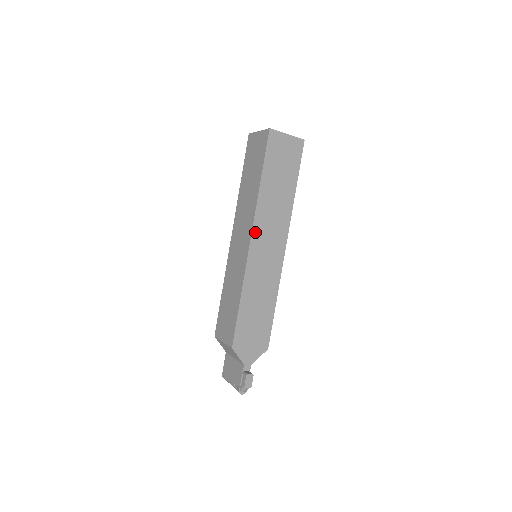
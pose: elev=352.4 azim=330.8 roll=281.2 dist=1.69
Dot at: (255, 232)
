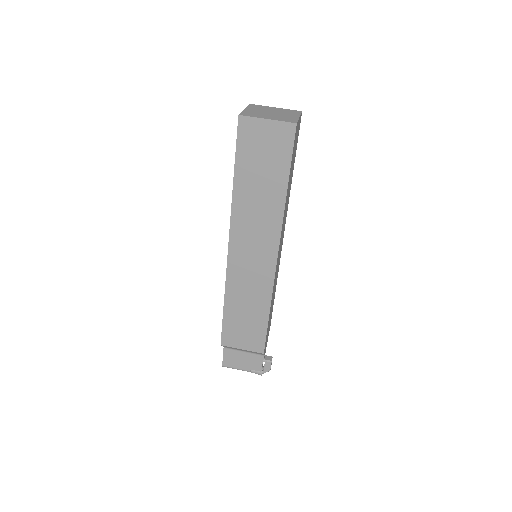
Dot at: (279, 246)
